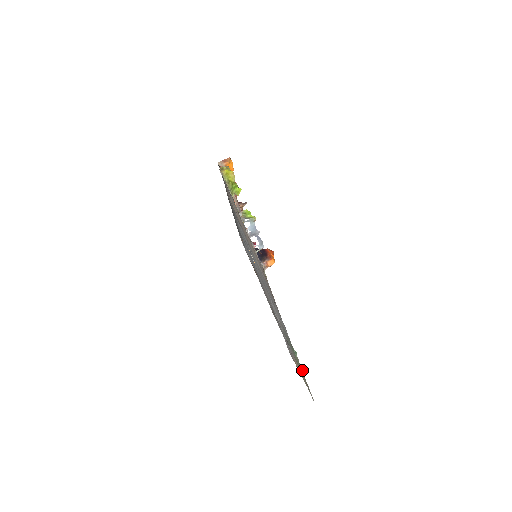
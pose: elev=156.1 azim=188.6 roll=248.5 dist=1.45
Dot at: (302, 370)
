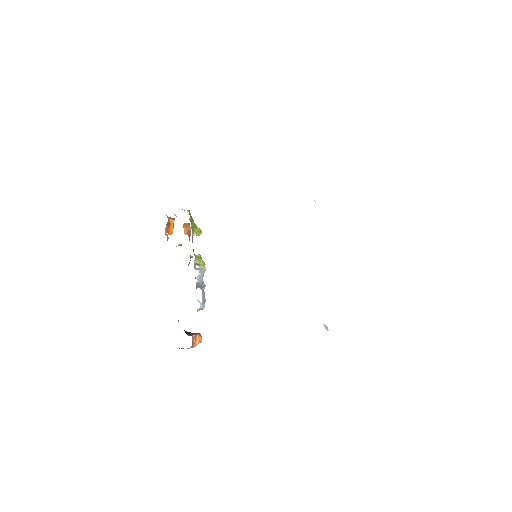
Dot at: occluded
